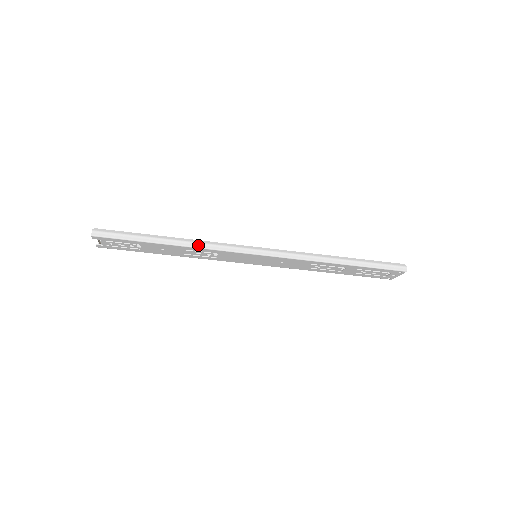
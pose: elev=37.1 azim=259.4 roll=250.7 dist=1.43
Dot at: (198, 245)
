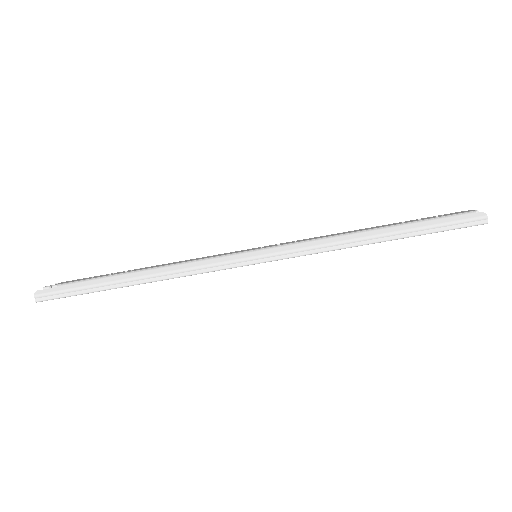
Dot at: (170, 275)
